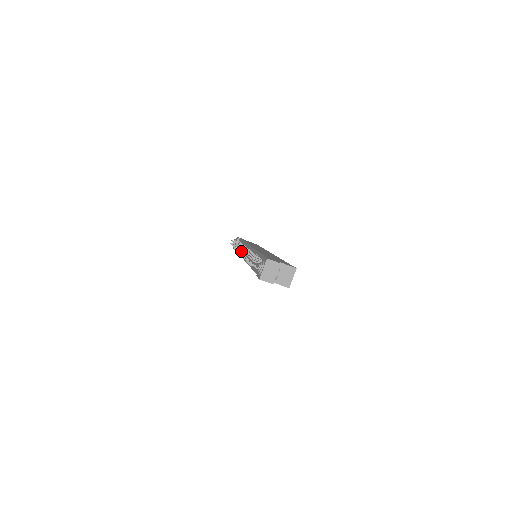
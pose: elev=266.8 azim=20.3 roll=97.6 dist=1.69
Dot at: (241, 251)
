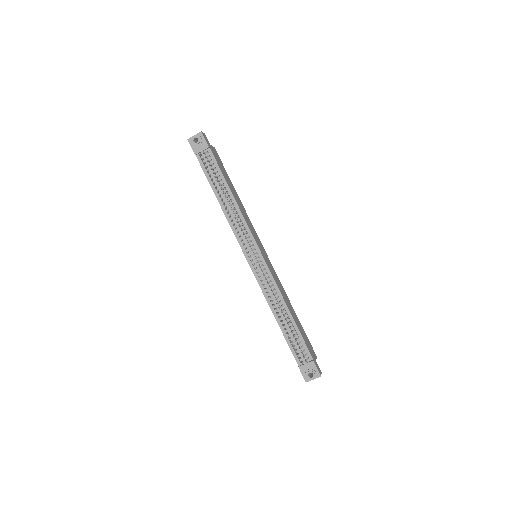
Dot at: occluded
